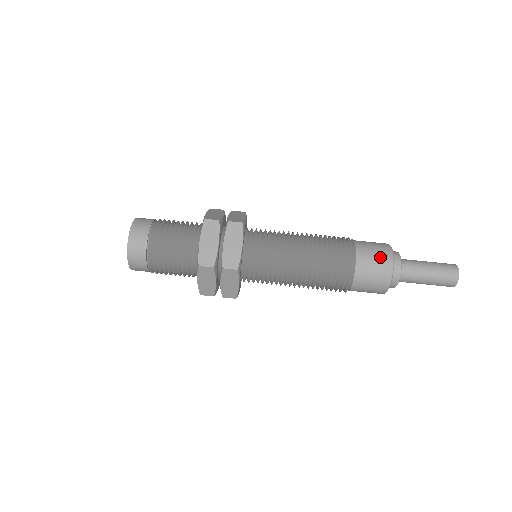
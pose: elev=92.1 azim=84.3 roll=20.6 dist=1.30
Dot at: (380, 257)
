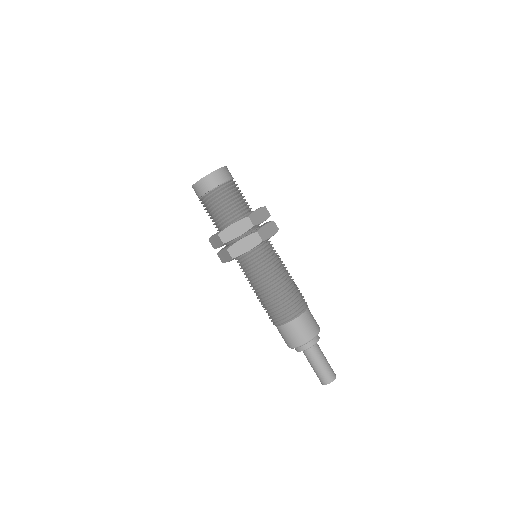
Dot at: (304, 334)
